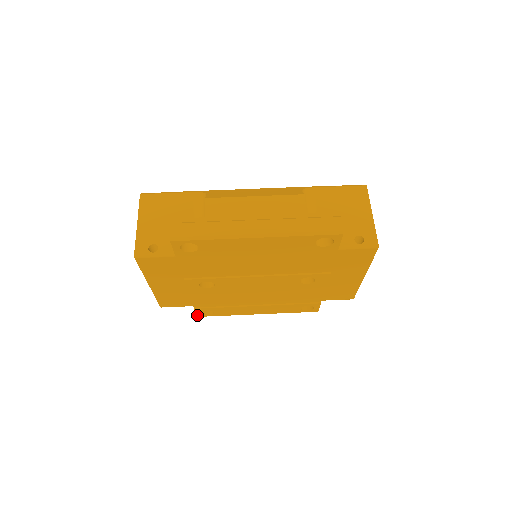
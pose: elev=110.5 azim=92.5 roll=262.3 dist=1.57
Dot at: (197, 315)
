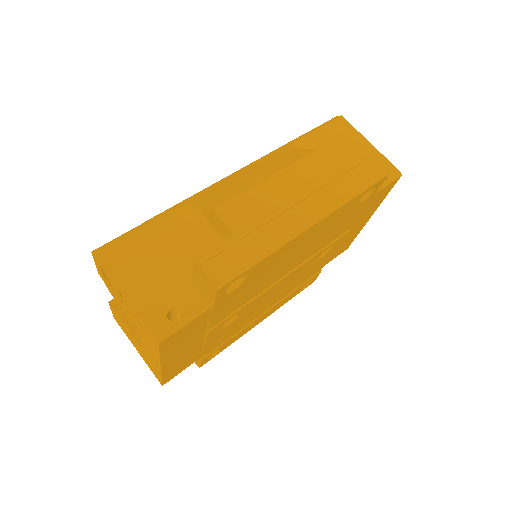
Dot at: (200, 366)
